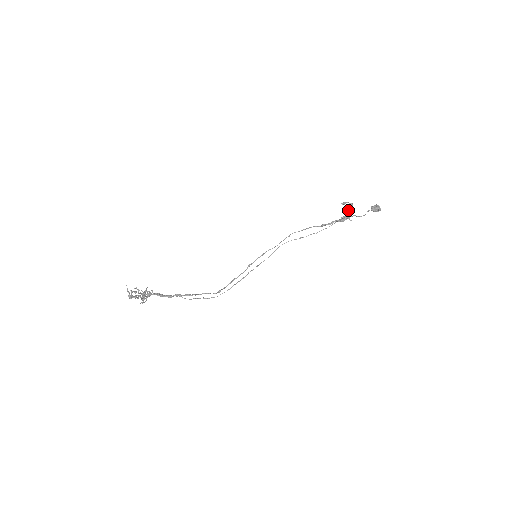
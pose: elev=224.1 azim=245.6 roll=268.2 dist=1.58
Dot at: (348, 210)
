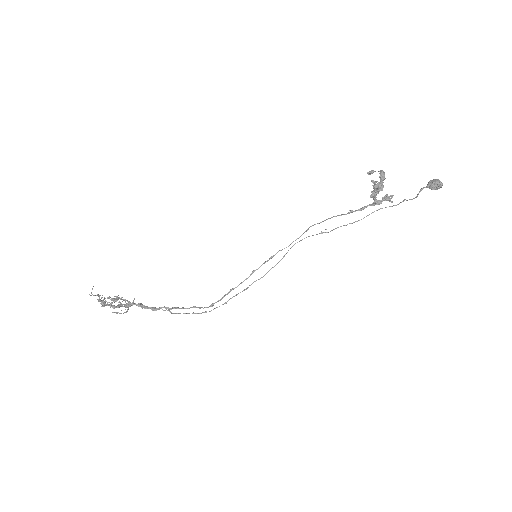
Dot at: (378, 182)
